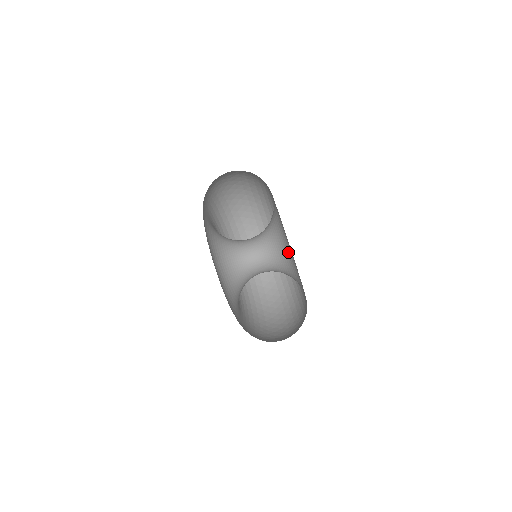
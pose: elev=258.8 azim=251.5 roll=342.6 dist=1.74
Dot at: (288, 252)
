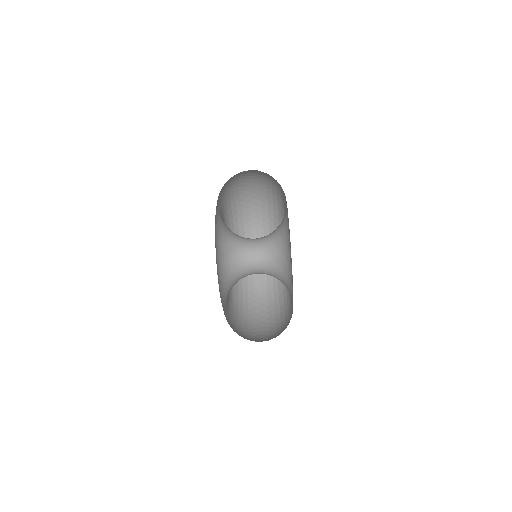
Dot at: (289, 292)
